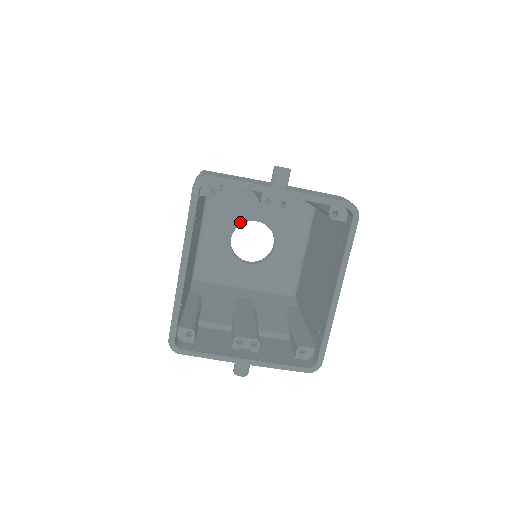
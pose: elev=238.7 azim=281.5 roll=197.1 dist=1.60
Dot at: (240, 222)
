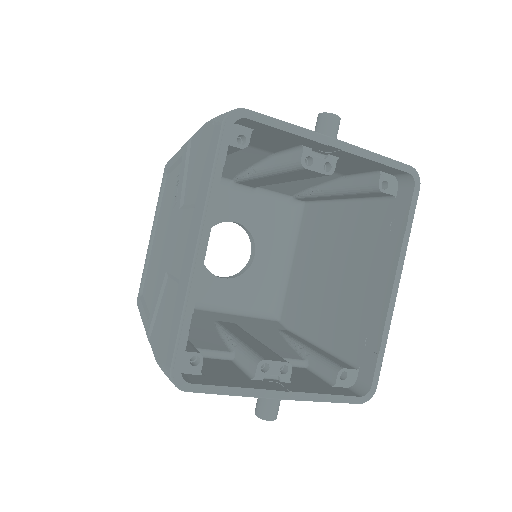
Dot at: (214, 222)
